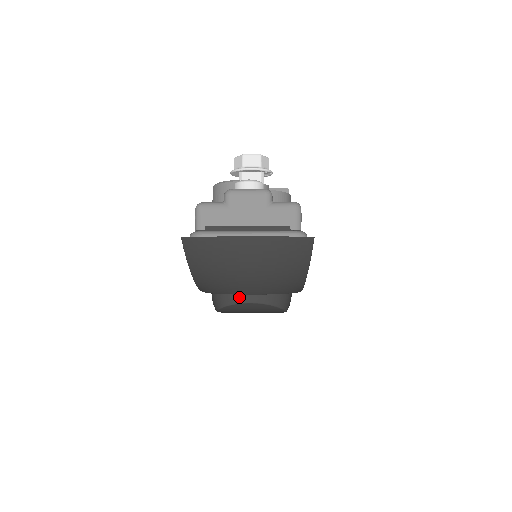
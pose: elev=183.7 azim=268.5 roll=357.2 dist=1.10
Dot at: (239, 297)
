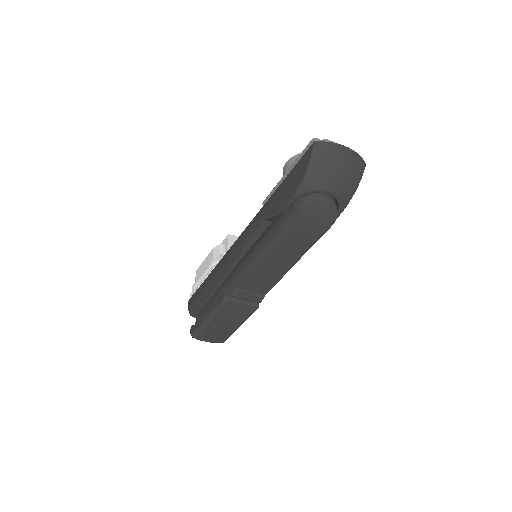
Dot at: (322, 196)
